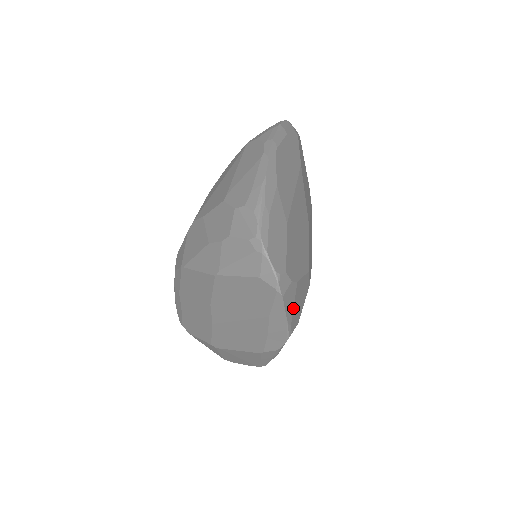
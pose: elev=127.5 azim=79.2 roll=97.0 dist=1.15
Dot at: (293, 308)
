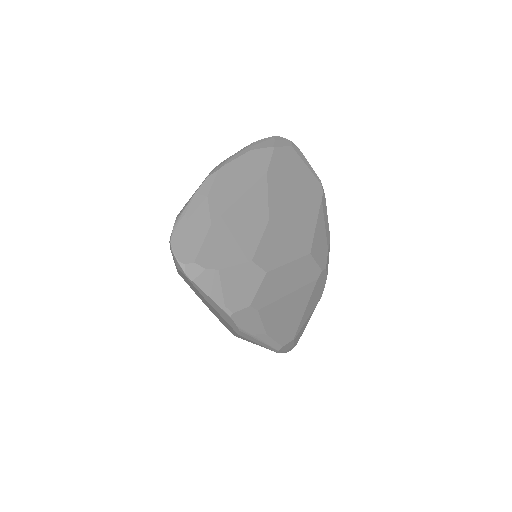
Dot at: (222, 291)
